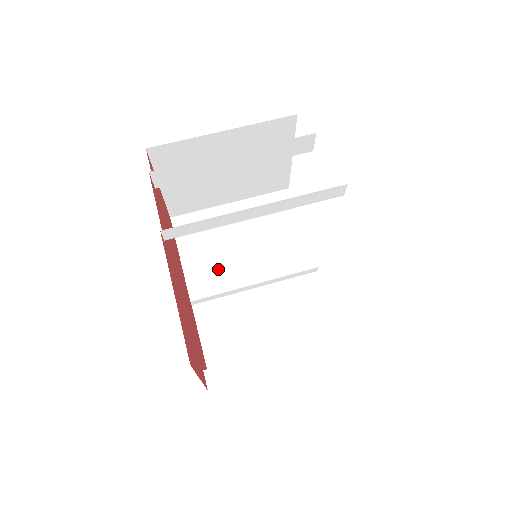
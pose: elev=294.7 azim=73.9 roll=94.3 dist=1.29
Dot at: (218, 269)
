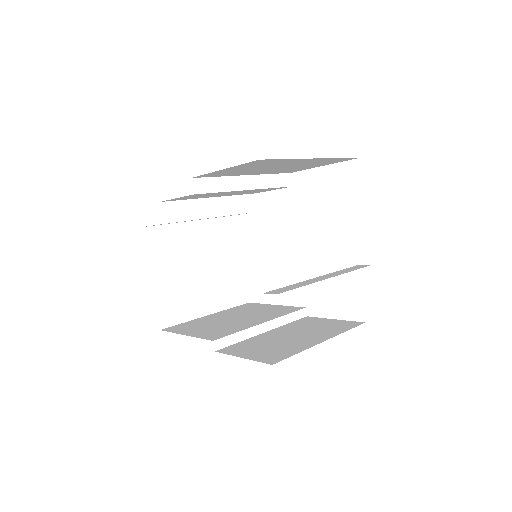
Dot at: (224, 328)
